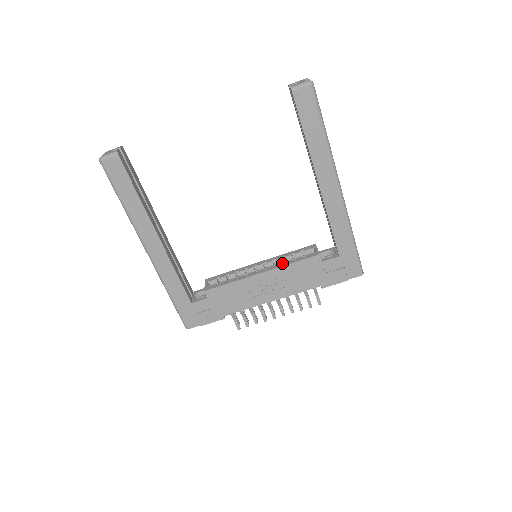
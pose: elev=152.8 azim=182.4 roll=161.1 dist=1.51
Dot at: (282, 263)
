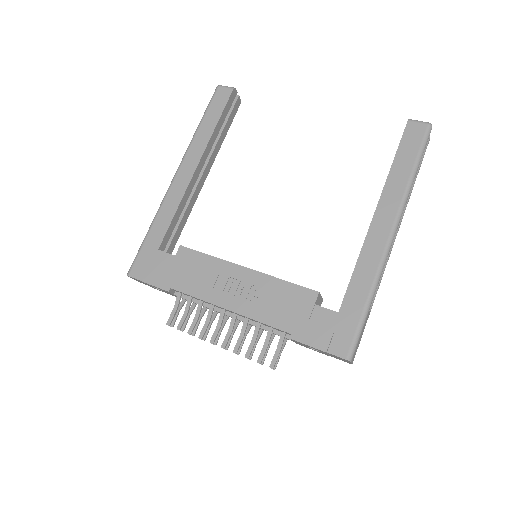
Dot at: occluded
